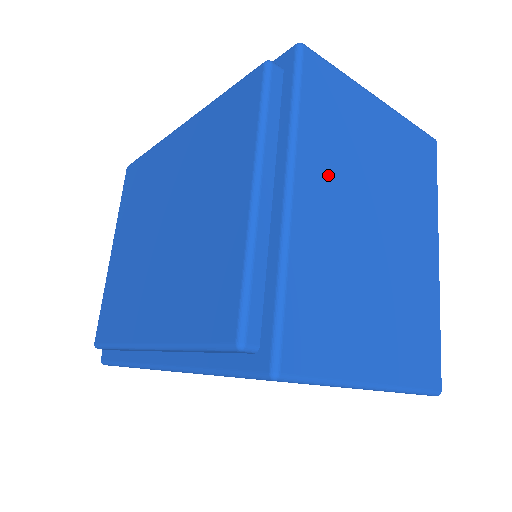
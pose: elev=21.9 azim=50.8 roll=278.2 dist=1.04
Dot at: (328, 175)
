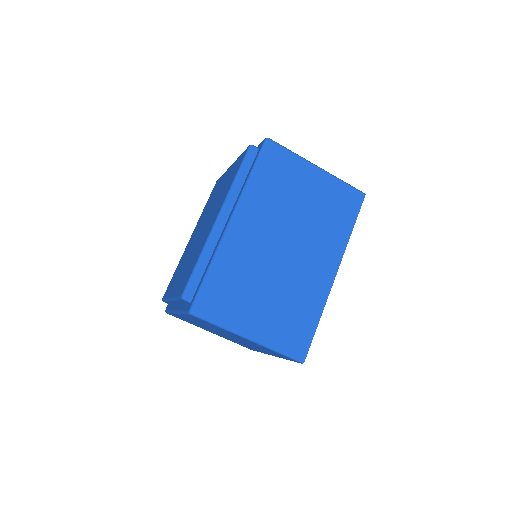
Dot at: occluded
